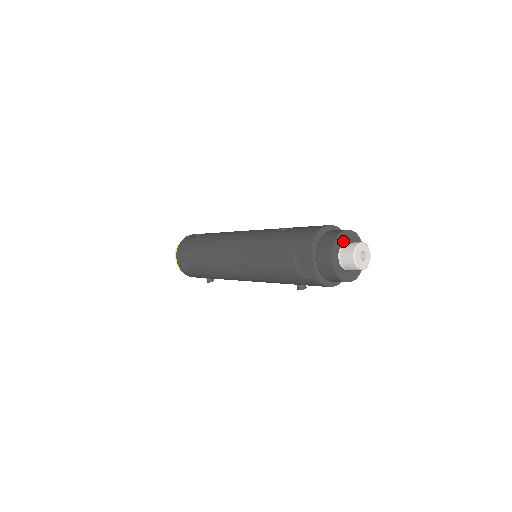
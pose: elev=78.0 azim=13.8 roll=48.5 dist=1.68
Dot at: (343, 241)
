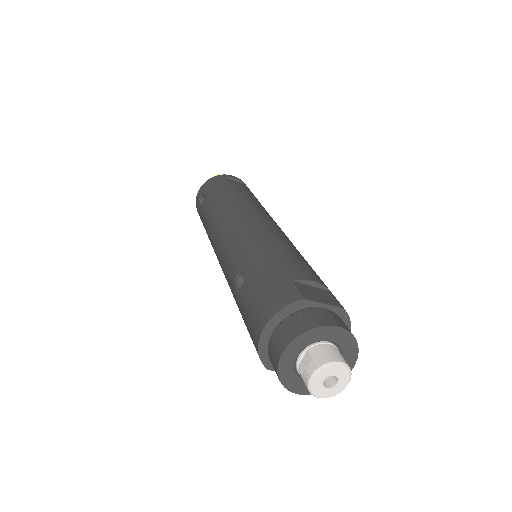
Dot at: (293, 361)
